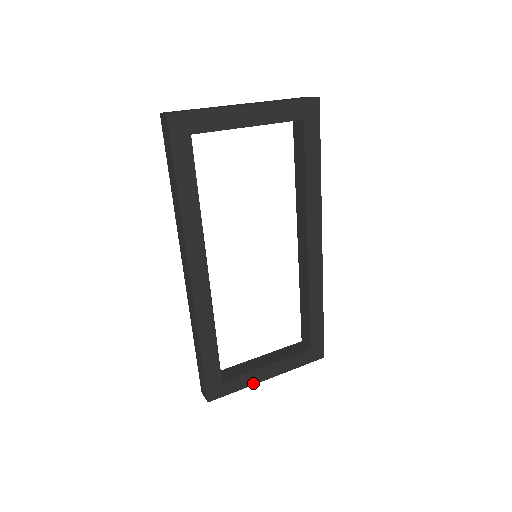
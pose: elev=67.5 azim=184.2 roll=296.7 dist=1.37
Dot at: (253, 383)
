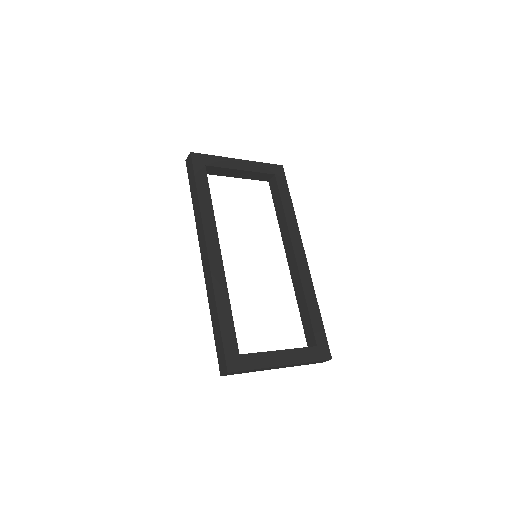
Dot at: (269, 365)
